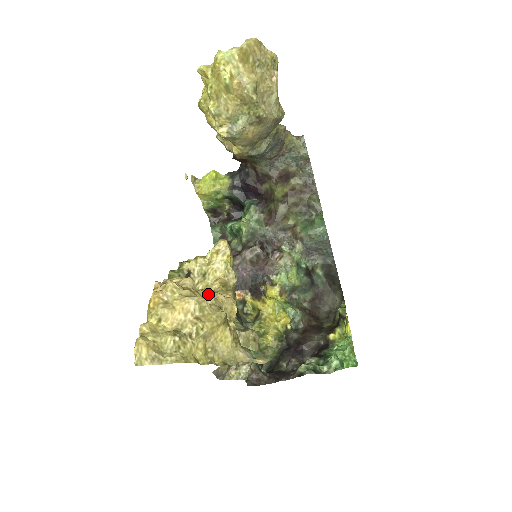
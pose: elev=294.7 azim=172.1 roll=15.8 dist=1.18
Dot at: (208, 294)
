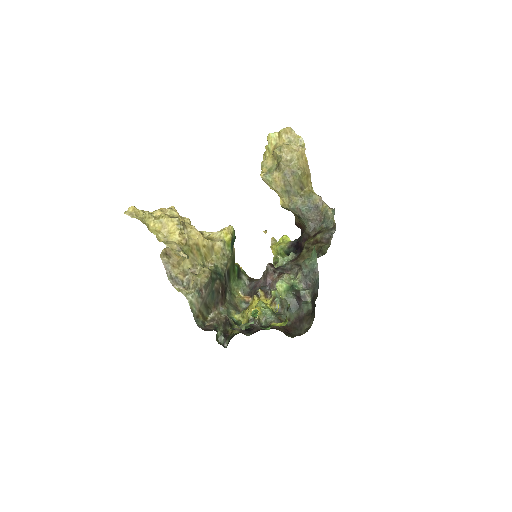
Dot at: occluded
